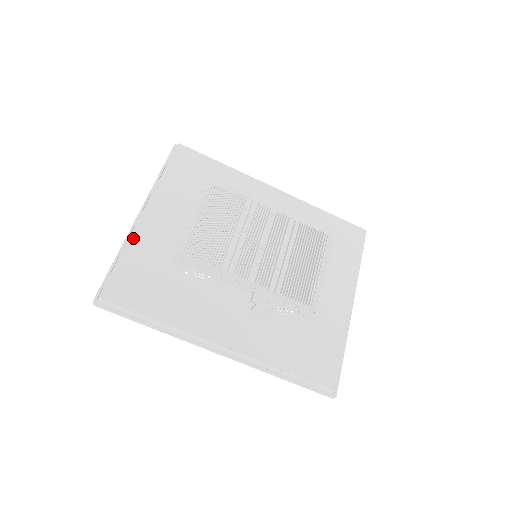
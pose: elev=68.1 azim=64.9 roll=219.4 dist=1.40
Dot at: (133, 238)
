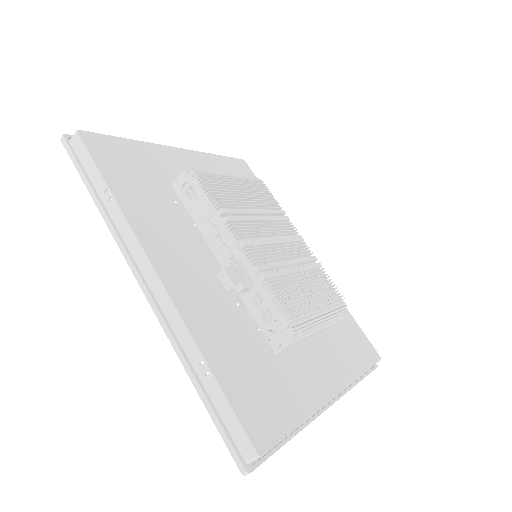
Dot at: (152, 146)
